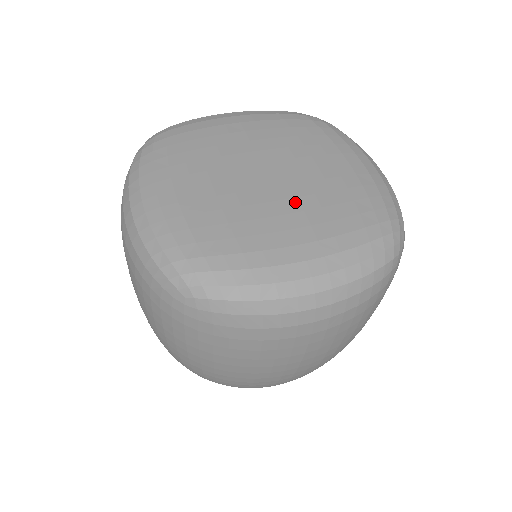
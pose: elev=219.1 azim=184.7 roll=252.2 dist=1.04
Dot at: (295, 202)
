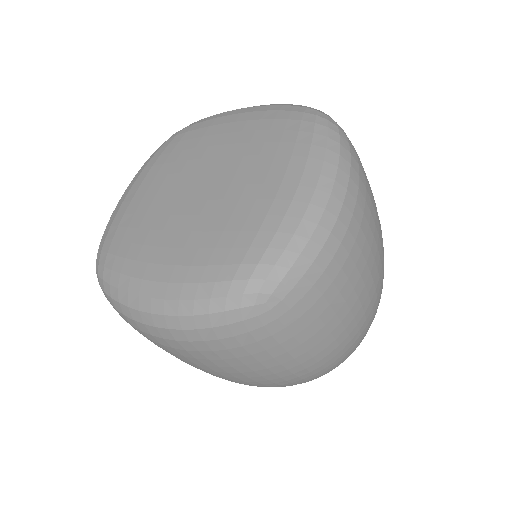
Dot at: (240, 173)
